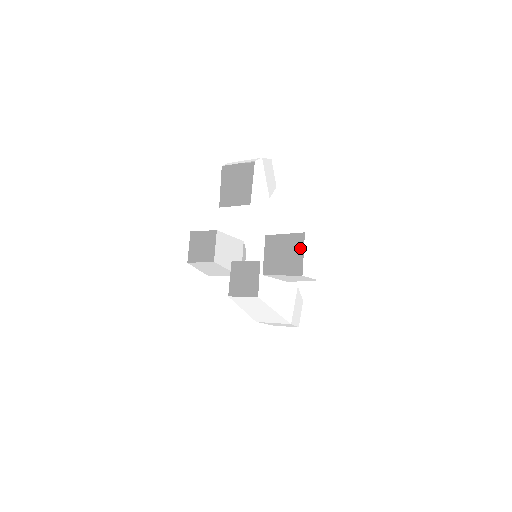
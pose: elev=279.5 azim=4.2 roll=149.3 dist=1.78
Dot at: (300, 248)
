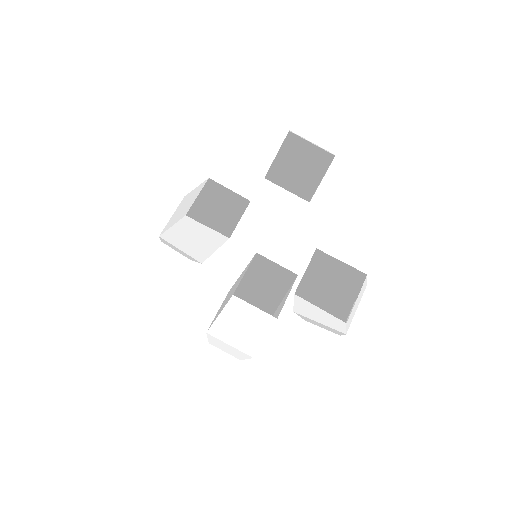
Dot at: (315, 279)
